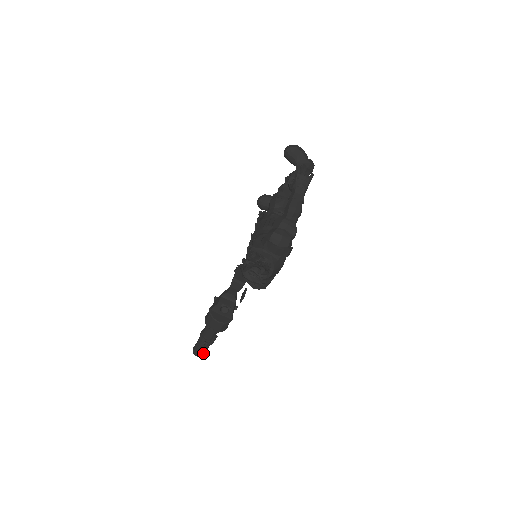
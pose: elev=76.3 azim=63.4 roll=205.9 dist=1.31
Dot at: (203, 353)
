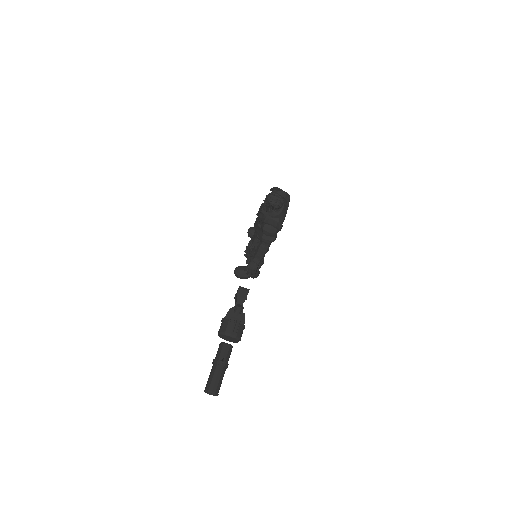
Dot at: (217, 388)
